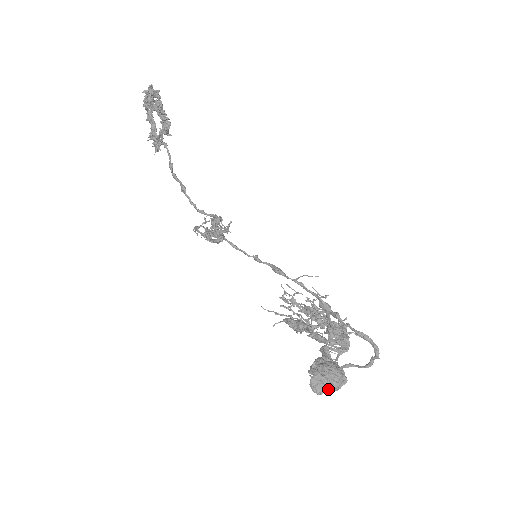
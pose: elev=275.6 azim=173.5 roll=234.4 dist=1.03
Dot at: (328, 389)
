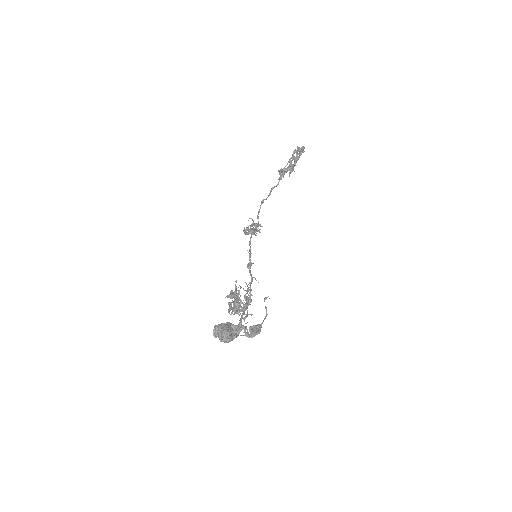
Dot at: occluded
